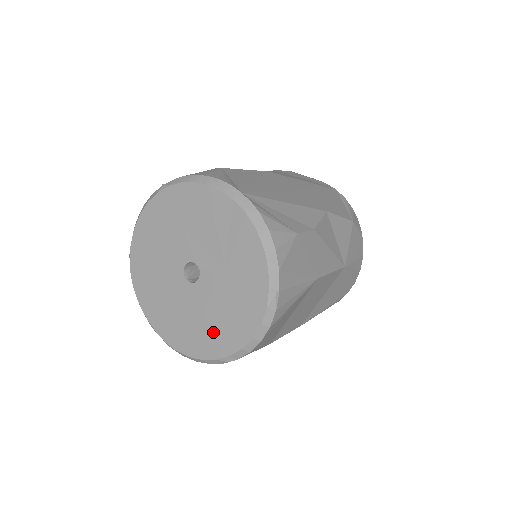
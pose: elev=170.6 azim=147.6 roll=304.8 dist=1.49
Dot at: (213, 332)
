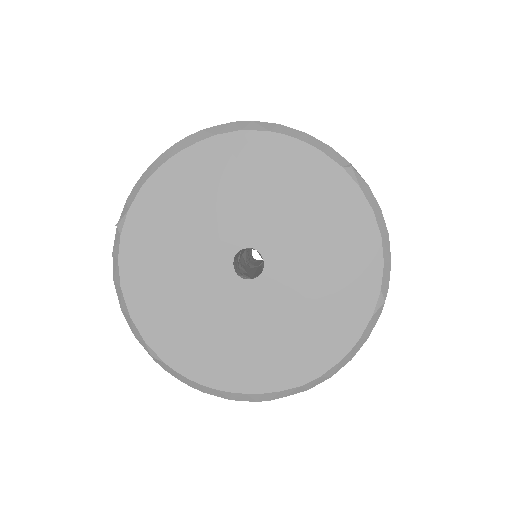
Dot at: (338, 291)
